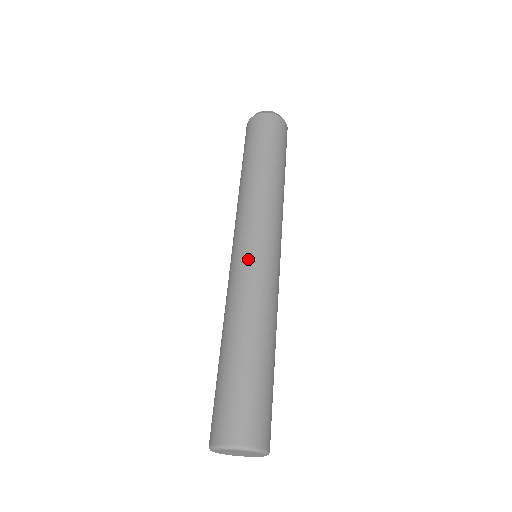
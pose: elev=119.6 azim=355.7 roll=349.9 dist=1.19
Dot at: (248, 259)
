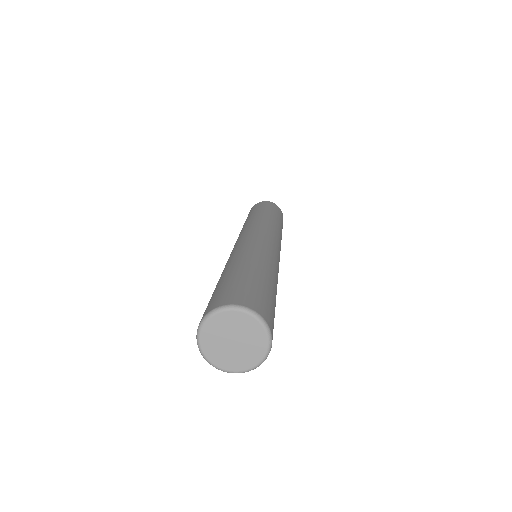
Dot at: (240, 241)
